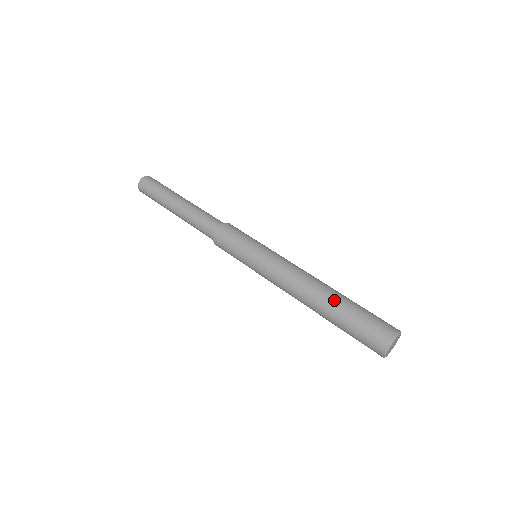
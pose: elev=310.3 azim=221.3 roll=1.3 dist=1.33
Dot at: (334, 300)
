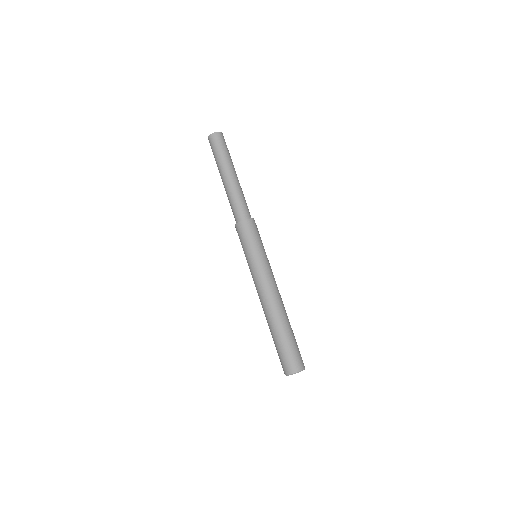
Dot at: (280, 326)
